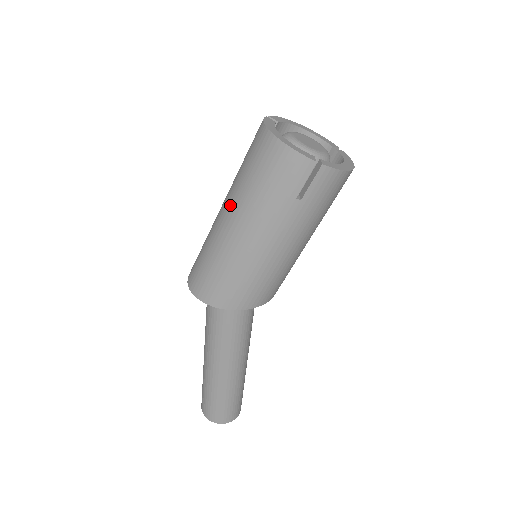
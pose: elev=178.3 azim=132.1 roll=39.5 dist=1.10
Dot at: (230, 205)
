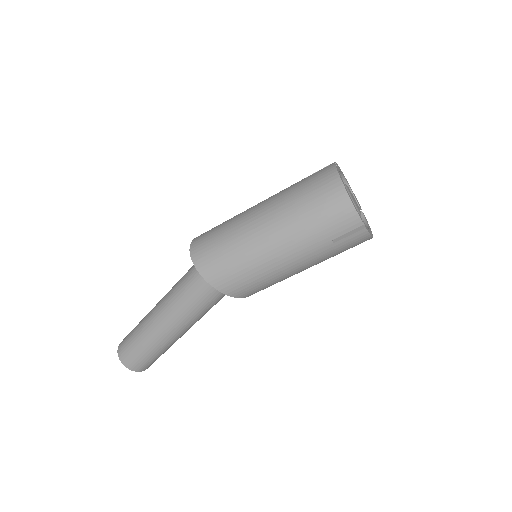
Dot at: (273, 215)
